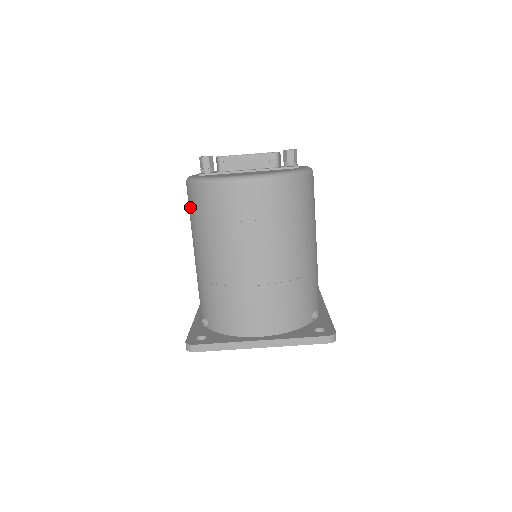
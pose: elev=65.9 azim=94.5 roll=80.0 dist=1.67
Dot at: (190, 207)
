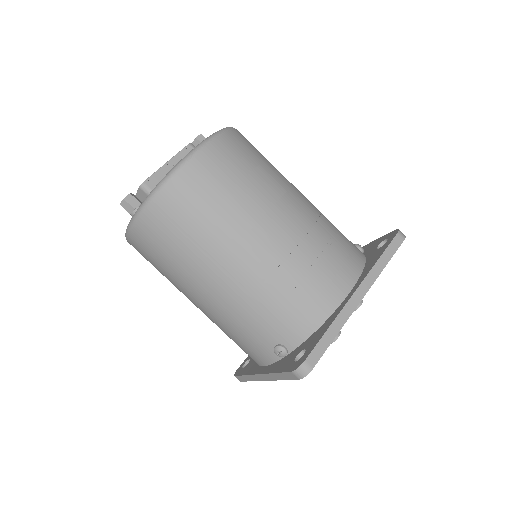
Dot at: (158, 246)
